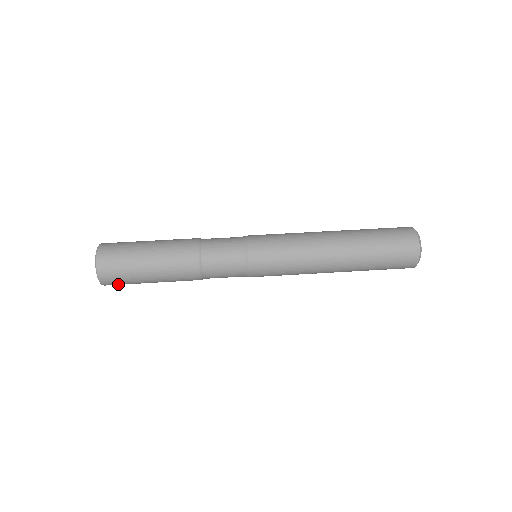
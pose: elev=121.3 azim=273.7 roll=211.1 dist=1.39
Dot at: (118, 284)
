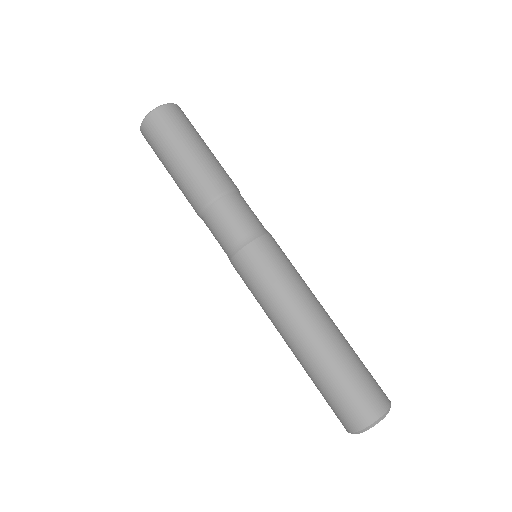
Dot at: (149, 141)
